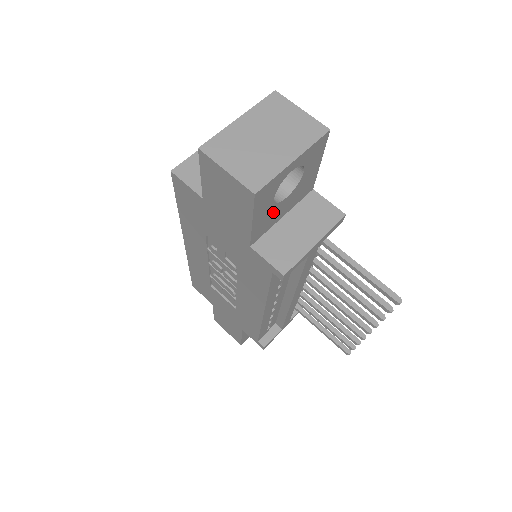
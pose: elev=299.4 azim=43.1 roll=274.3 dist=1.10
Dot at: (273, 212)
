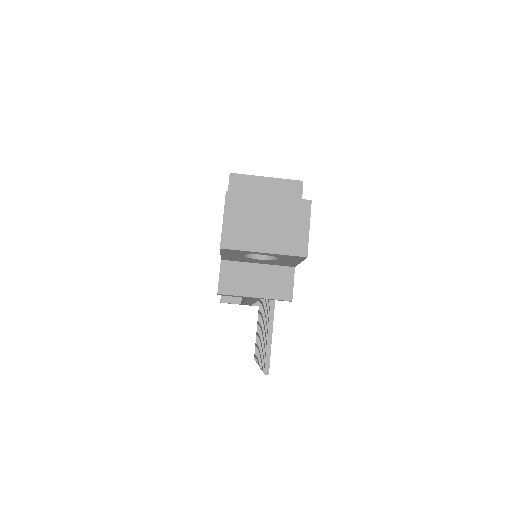
Dot at: (245, 258)
